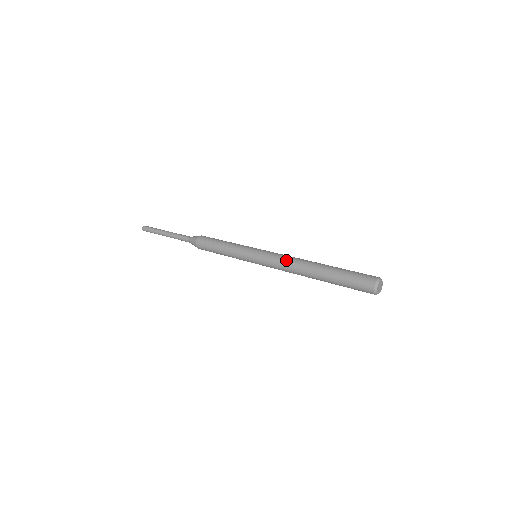
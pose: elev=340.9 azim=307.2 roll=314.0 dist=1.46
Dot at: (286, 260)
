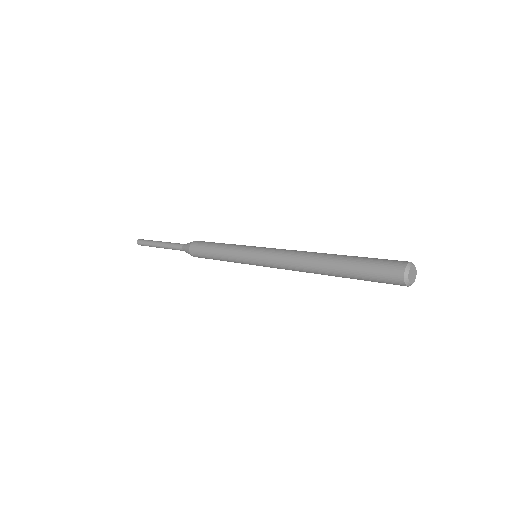
Dot at: (288, 263)
